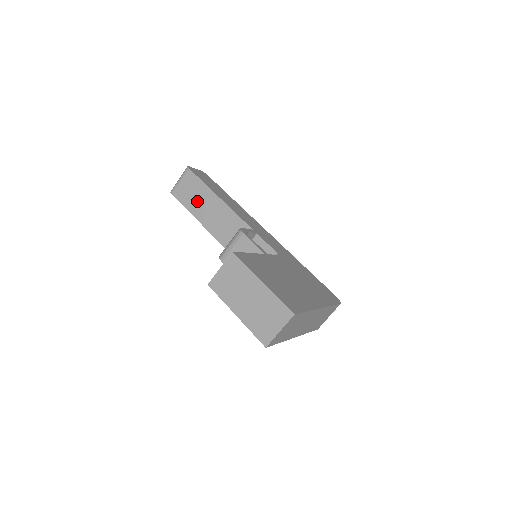
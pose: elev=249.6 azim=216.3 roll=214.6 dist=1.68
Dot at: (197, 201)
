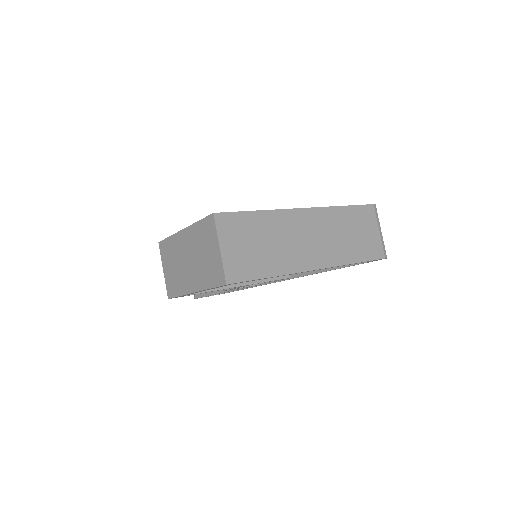
Dot at: occluded
